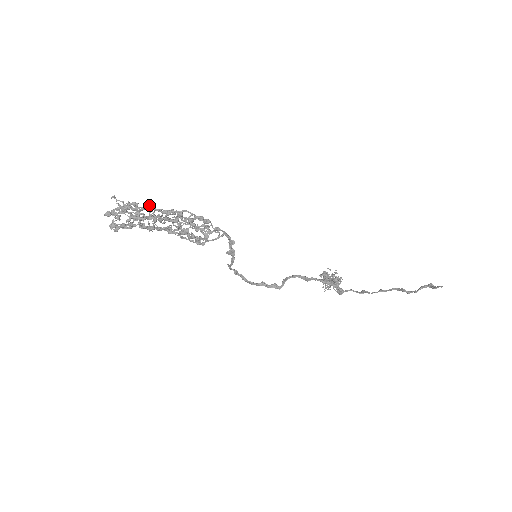
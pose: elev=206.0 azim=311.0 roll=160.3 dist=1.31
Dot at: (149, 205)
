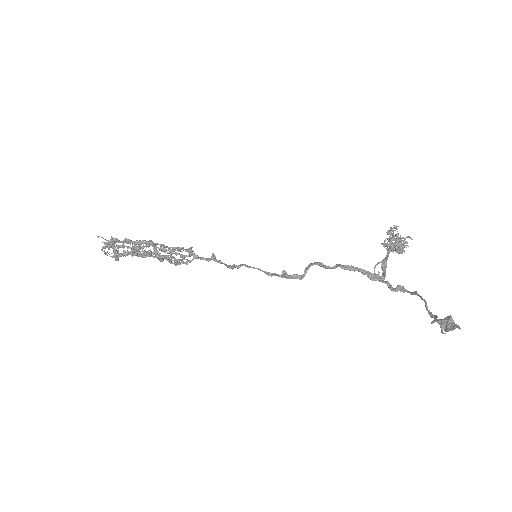
Dot at: (125, 240)
